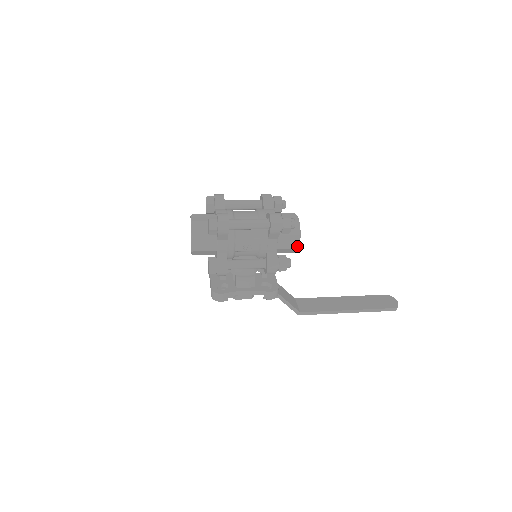
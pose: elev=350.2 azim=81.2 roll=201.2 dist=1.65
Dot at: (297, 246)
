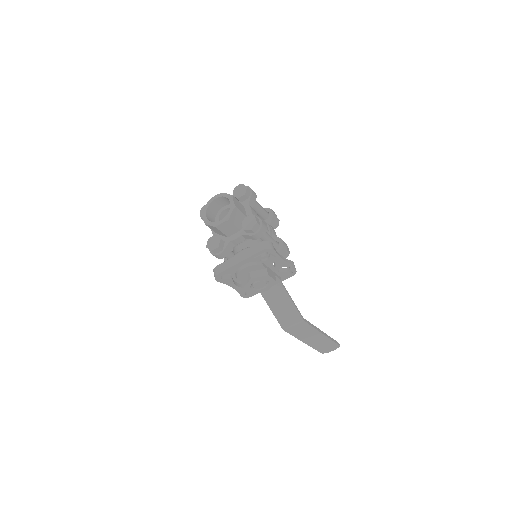
Dot at: occluded
